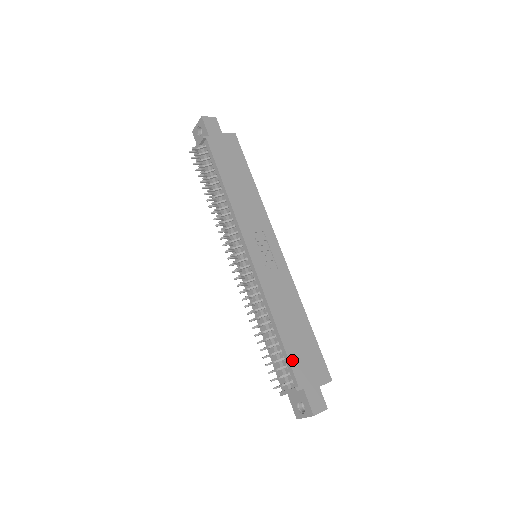
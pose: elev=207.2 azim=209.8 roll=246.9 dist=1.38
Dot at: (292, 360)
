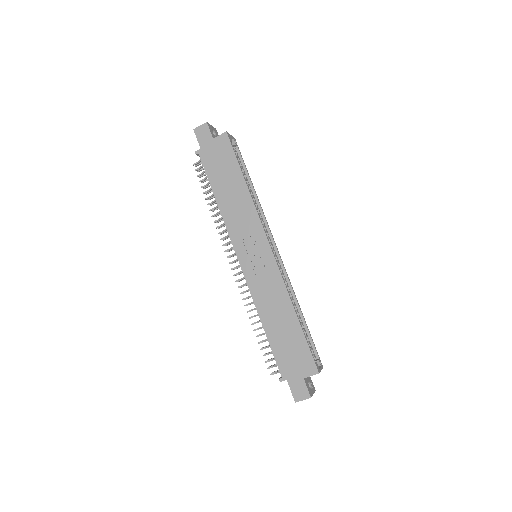
Dot at: (277, 356)
